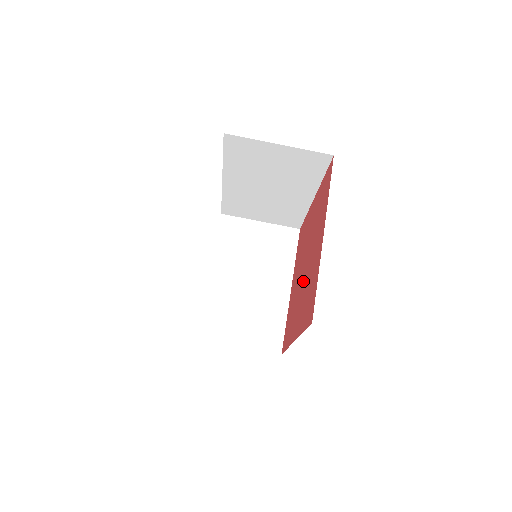
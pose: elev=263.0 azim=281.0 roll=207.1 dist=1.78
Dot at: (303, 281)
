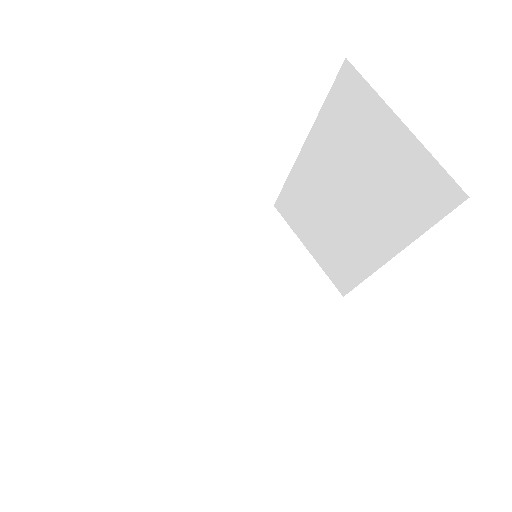
Dot at: occluded
